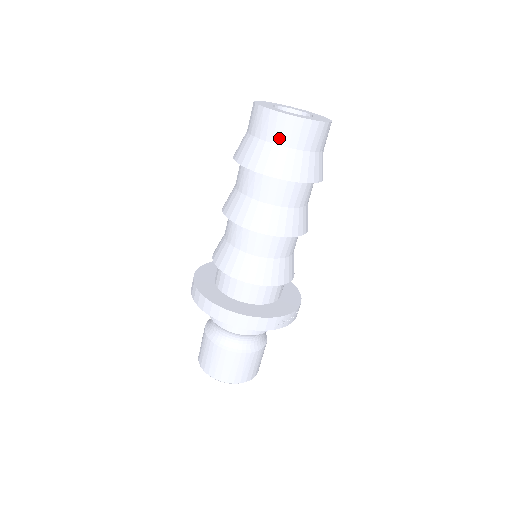
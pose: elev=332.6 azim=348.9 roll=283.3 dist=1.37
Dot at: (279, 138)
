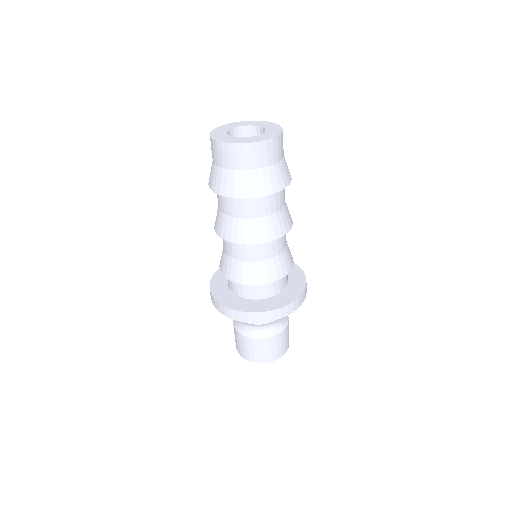
Dot at: (259, 163)
